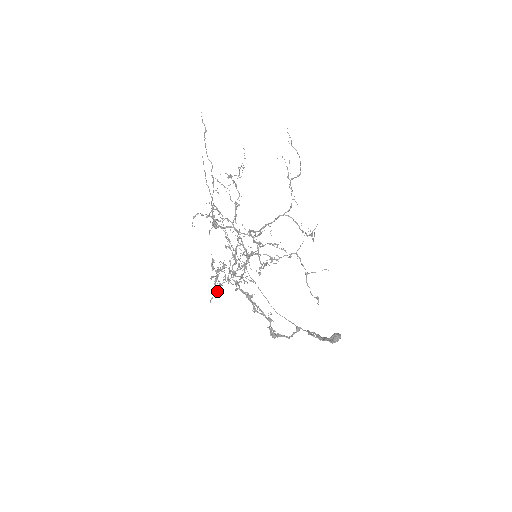
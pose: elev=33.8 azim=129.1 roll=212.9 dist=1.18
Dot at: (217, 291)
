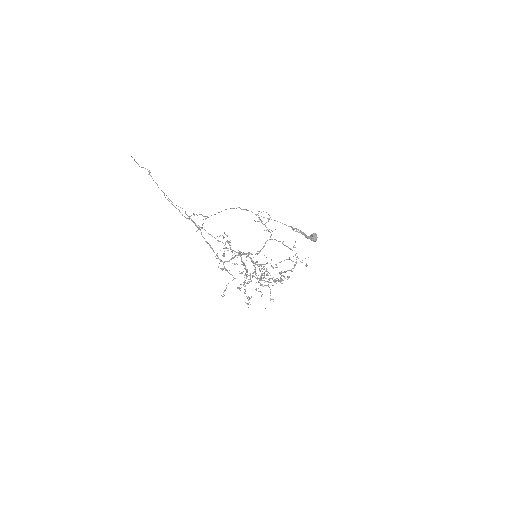
Dot at: occluded
